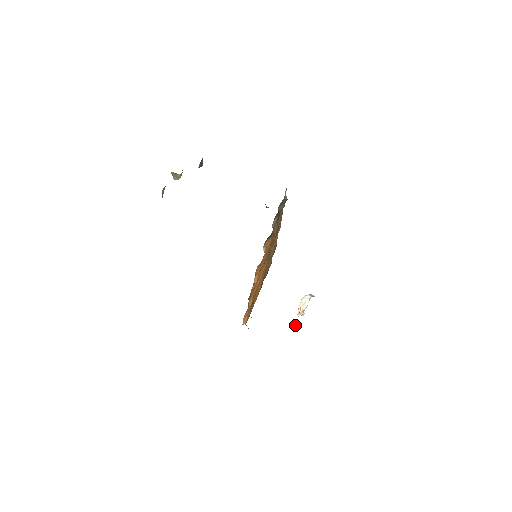
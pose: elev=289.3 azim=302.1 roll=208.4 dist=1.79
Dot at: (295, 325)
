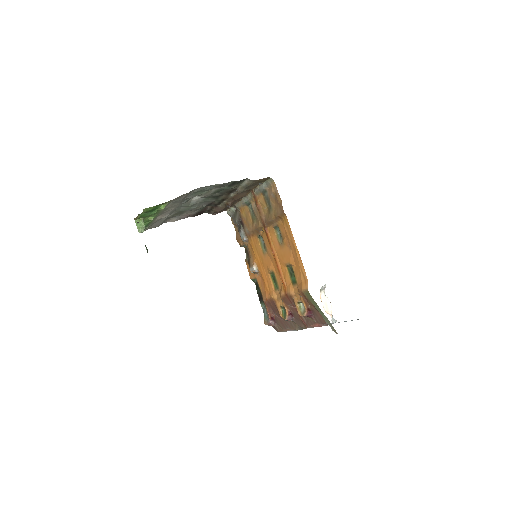
Dot at: occluded
